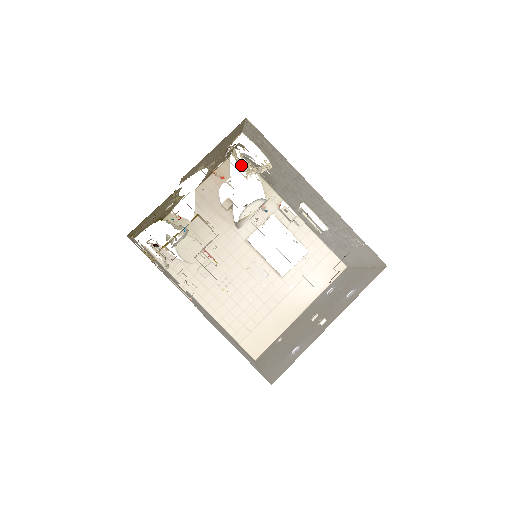
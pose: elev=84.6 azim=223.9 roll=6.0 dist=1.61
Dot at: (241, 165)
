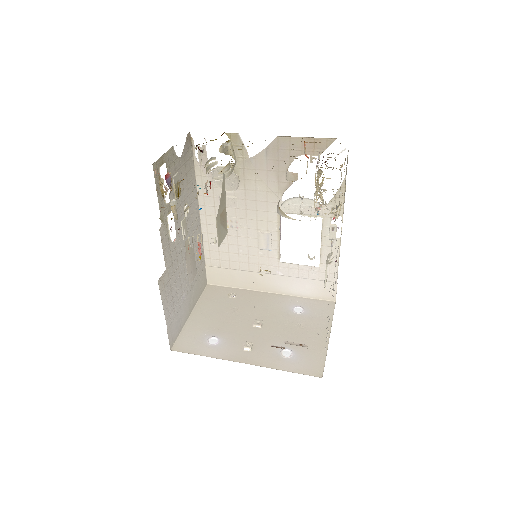
Dot at: (316, 186)
